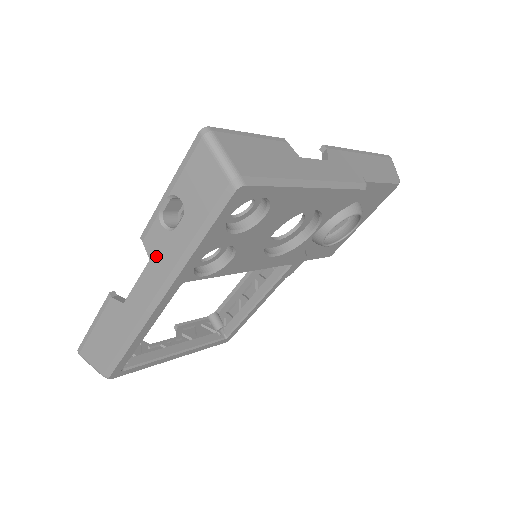
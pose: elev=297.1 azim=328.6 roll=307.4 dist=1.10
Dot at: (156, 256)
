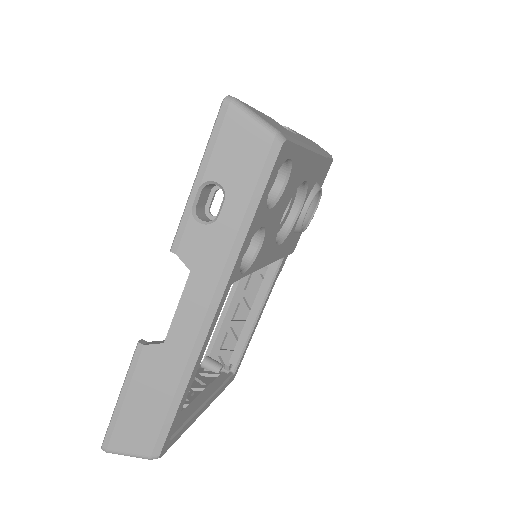
Dot at: (198, 262)
